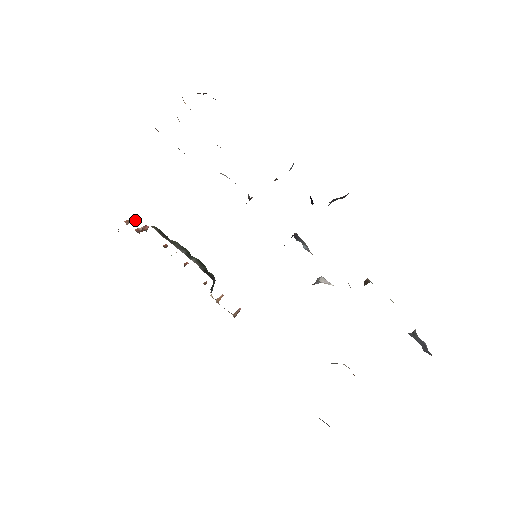
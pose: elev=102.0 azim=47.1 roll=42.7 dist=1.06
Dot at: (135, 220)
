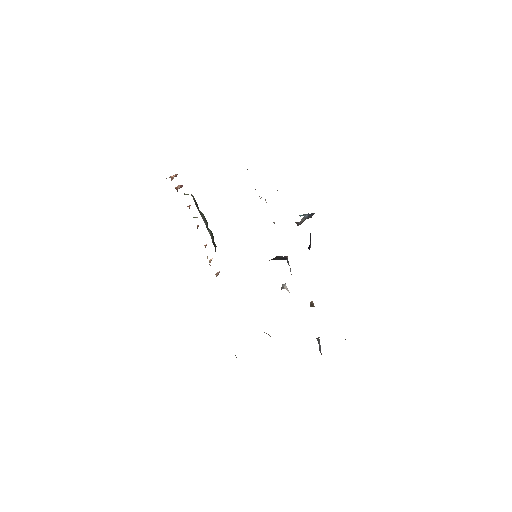
Dot at: occluded
